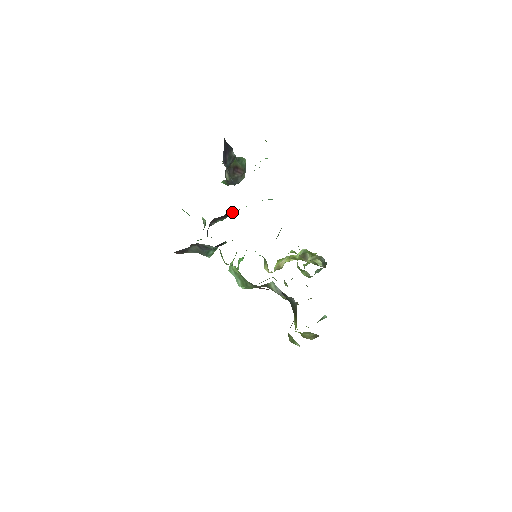
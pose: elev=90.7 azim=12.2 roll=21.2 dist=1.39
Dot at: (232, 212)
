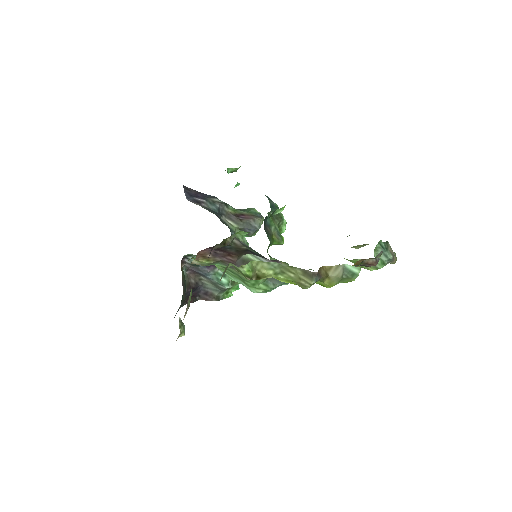
Dot at: occluded
